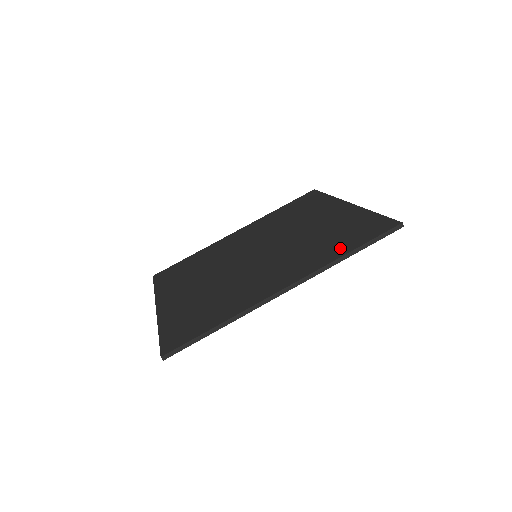
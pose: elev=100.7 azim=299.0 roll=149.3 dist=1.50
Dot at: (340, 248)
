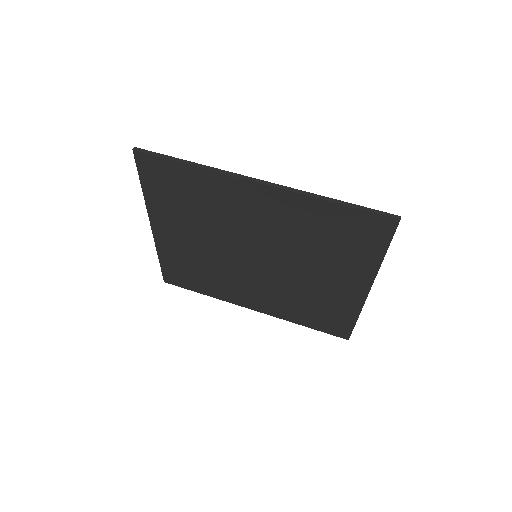
Dot at: (330, 211)
